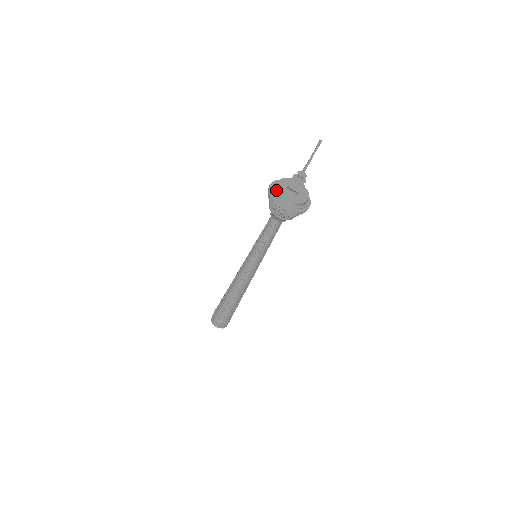
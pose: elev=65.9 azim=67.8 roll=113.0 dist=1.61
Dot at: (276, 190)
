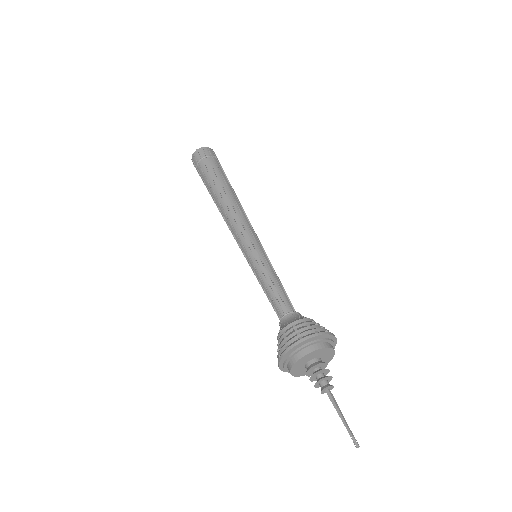
Dot at: (290, 364)
